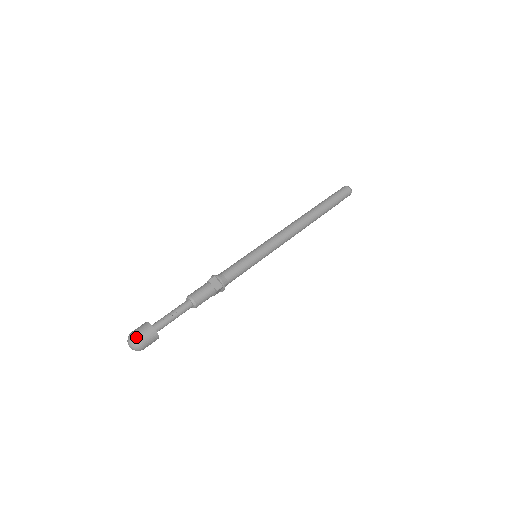
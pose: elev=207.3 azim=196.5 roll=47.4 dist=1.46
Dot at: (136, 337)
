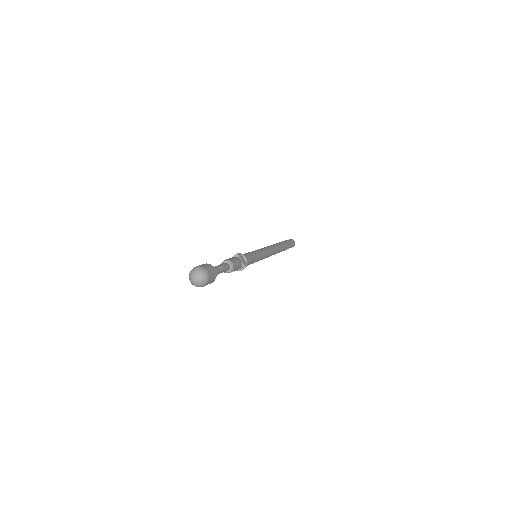
Dot at: (206, 270)
